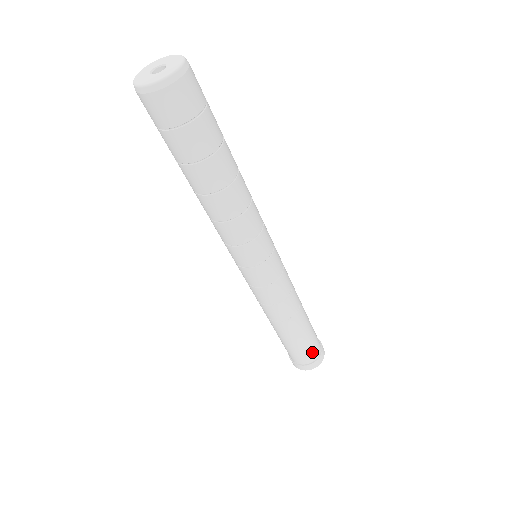
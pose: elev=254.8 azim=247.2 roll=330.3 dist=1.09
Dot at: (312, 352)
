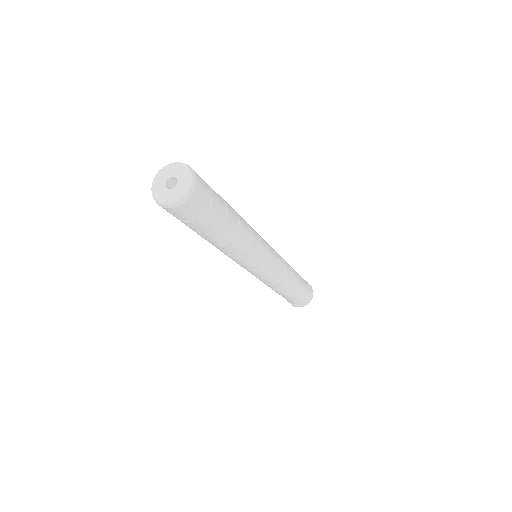
Dot at: (307, 290)
